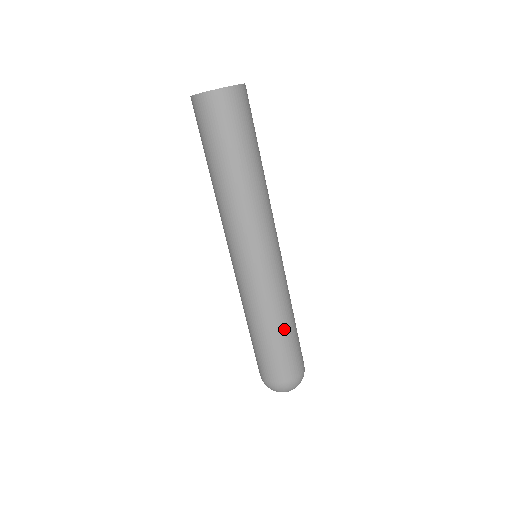
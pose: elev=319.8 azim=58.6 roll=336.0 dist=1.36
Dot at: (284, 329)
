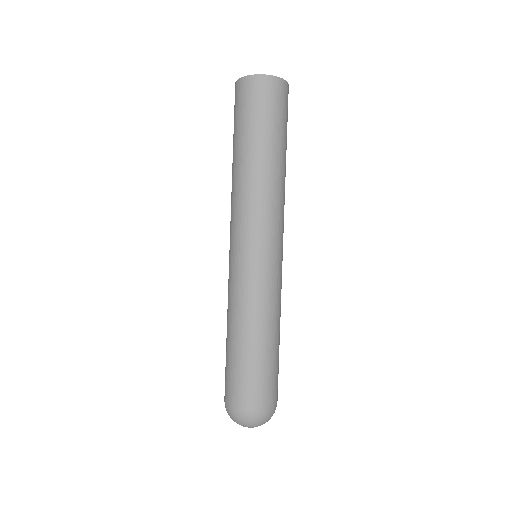
Dot at: (250, 341)
